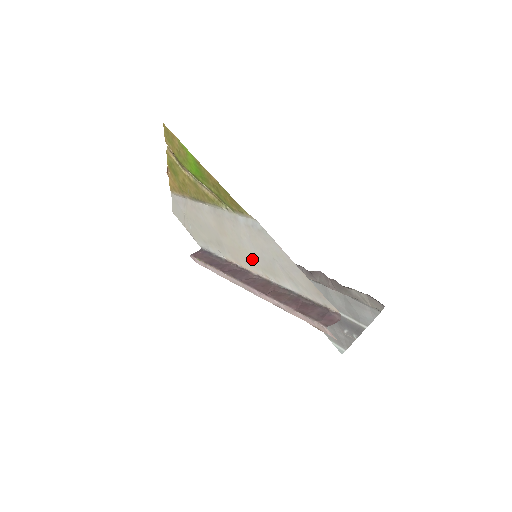
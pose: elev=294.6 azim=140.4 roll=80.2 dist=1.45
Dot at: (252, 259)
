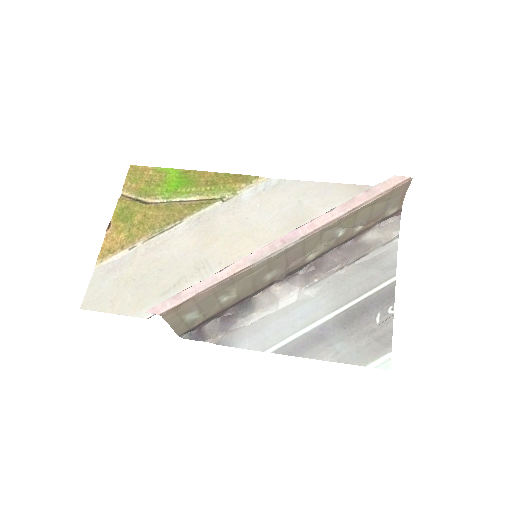
Dot at: (266, 232)
